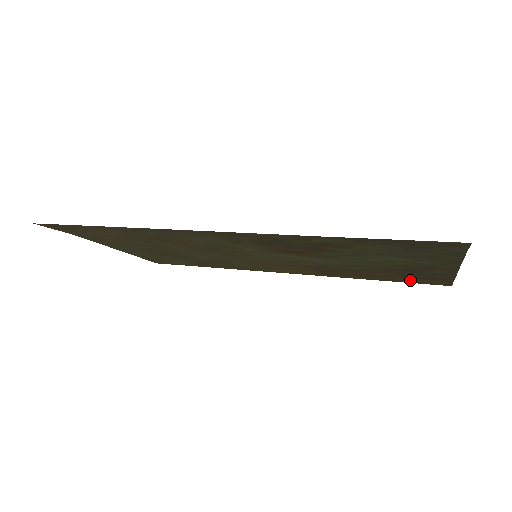
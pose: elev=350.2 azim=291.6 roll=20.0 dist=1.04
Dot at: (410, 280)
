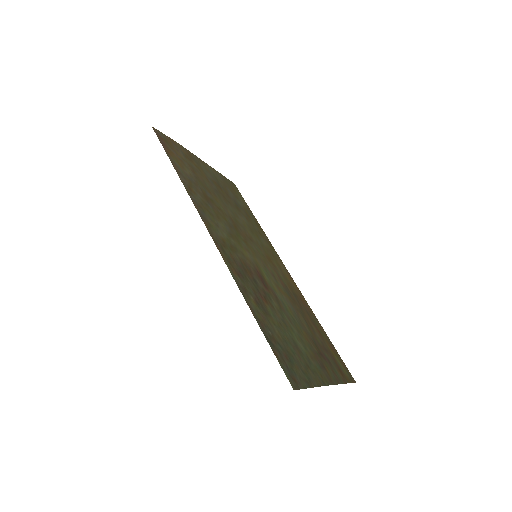
Dot at: (335, 354)
